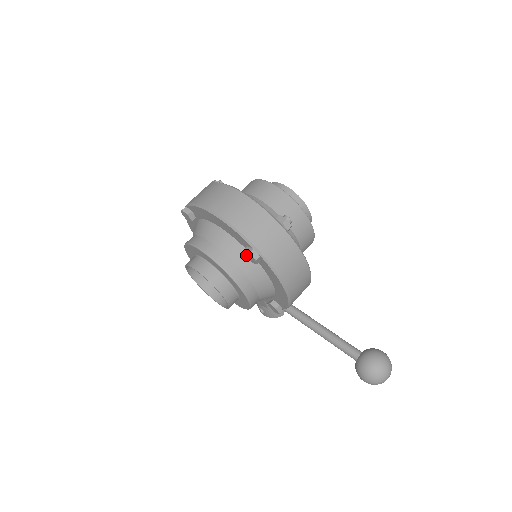
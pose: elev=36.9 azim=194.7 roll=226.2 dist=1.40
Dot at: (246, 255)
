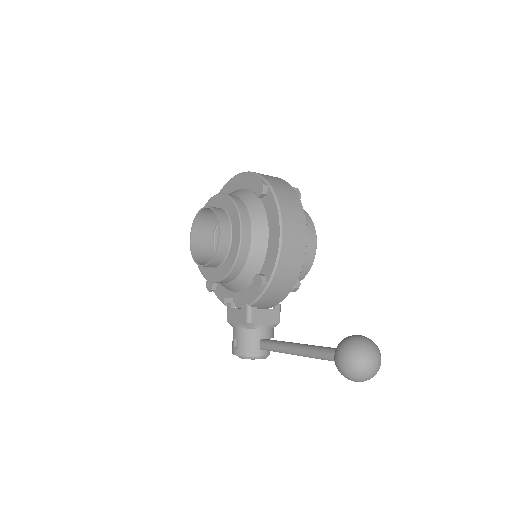
Dot at: (256, 189)
